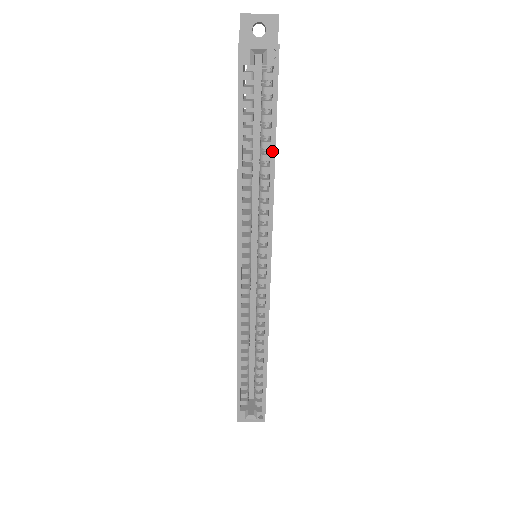
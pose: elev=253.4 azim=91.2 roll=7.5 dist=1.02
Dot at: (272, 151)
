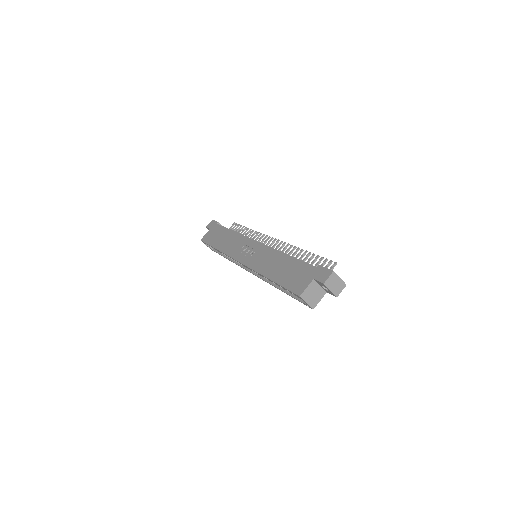
Dot at: (282, 291)
